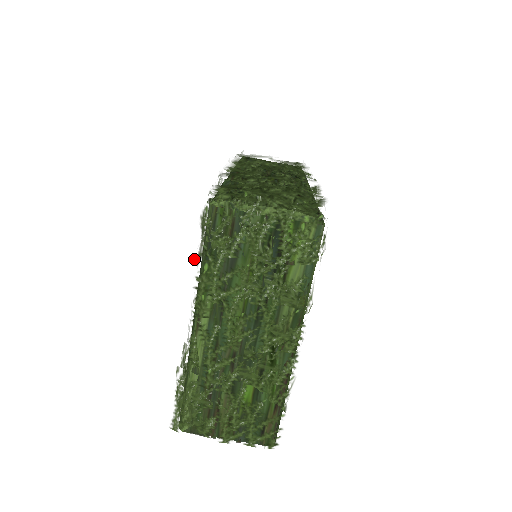
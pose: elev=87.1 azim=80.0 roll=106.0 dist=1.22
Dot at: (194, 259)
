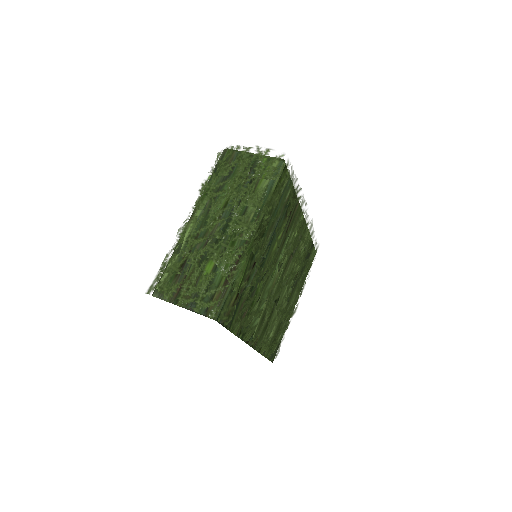
Dot at: (204, 173)
